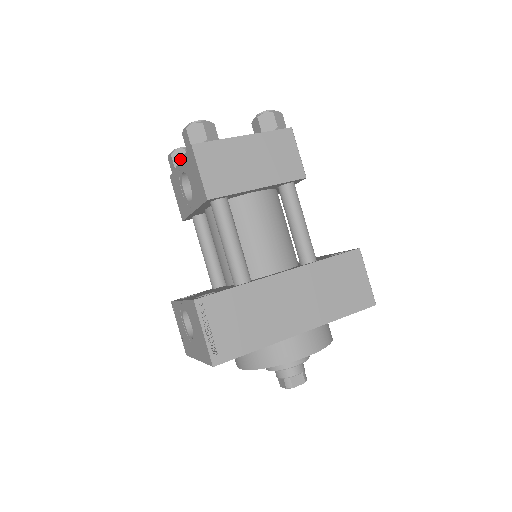
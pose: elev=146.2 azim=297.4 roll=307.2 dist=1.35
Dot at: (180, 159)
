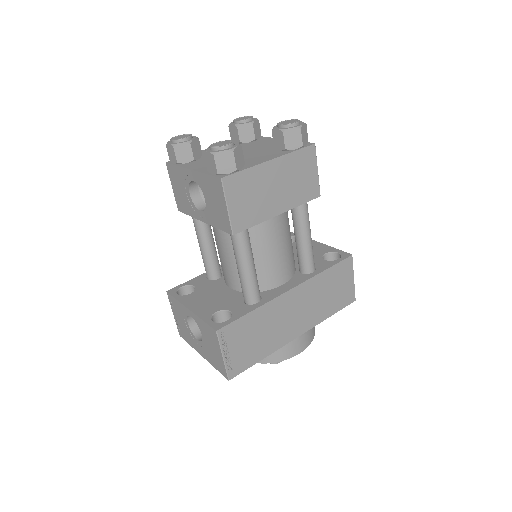
Dot at: (184, 153)
